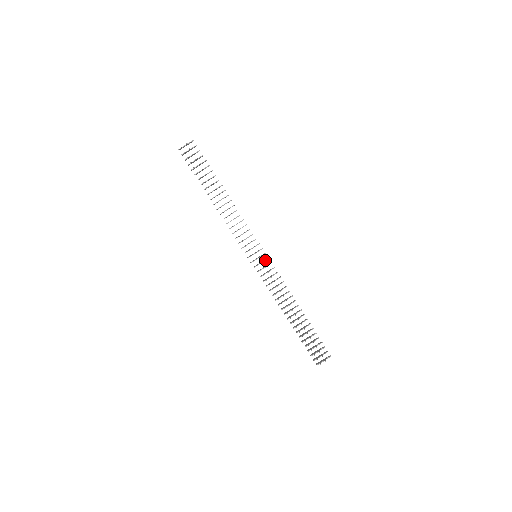
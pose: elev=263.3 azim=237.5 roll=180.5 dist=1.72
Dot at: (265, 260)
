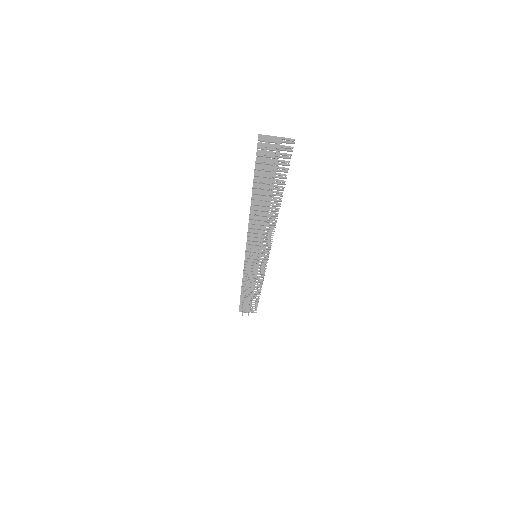
Dot at: (262, 262)
